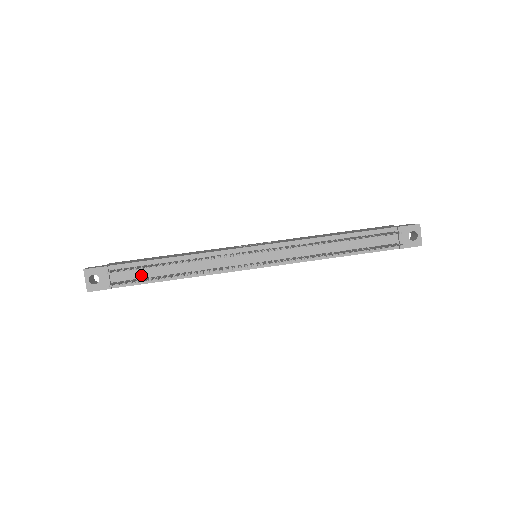
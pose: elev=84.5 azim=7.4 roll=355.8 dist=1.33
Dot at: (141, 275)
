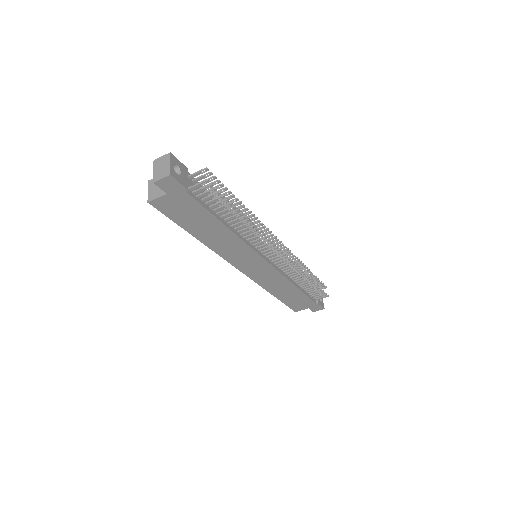
Dot at: (206, 201)
